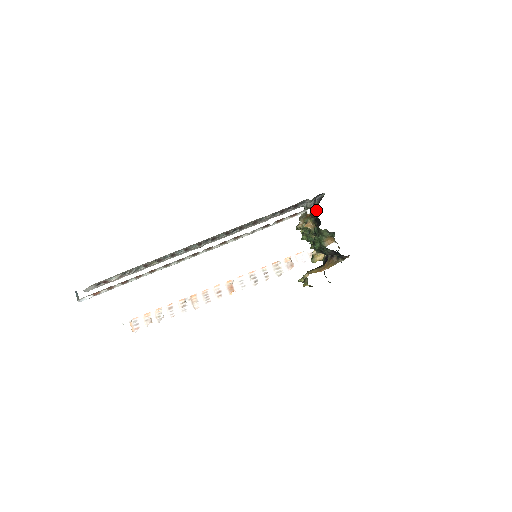
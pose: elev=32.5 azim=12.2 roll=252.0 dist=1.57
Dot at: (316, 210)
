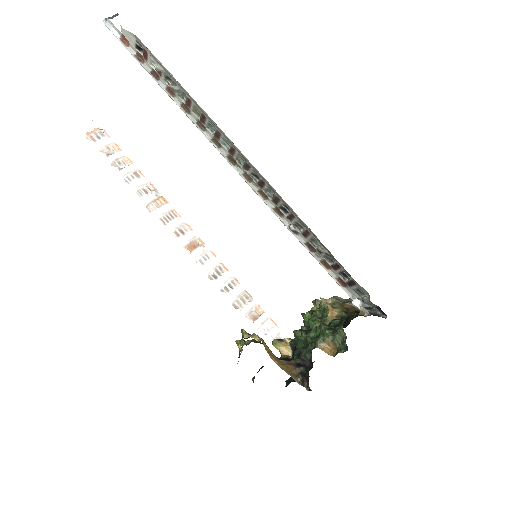
Dot at: (362, 312)
